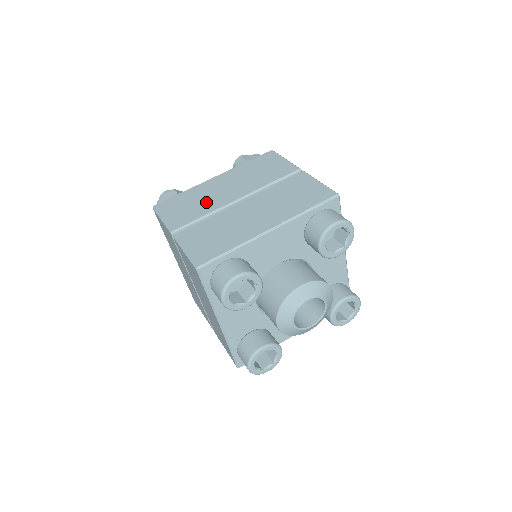
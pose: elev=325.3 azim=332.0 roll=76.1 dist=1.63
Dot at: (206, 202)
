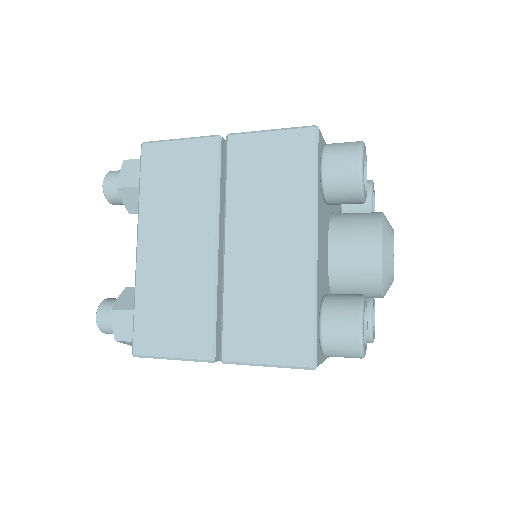
Dot at: occluded
